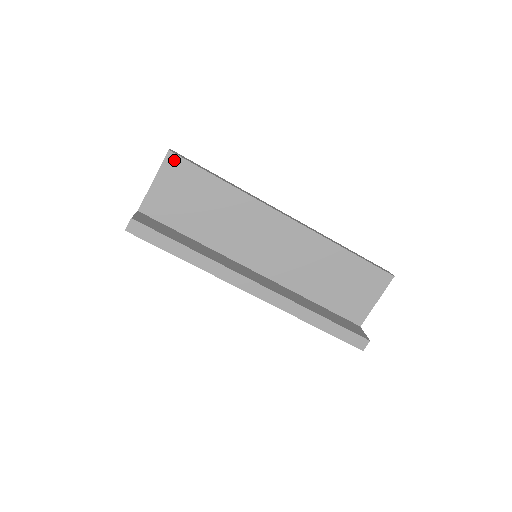
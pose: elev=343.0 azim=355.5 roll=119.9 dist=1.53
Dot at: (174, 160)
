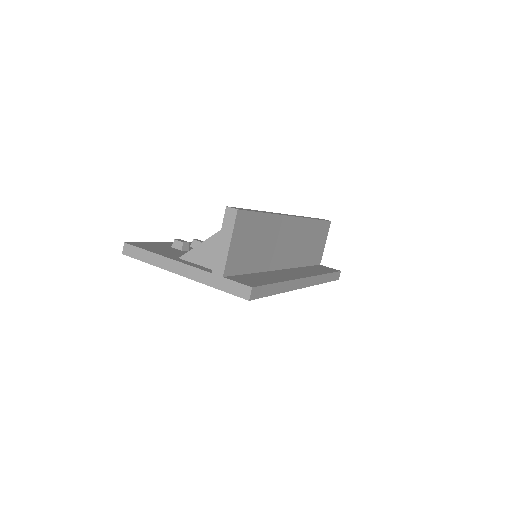
Dot at: (241, 216)
